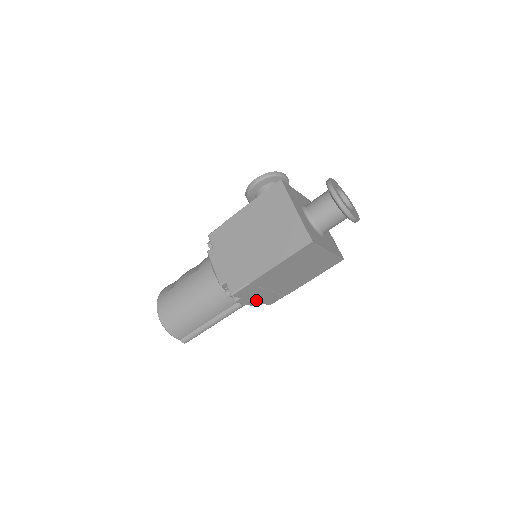
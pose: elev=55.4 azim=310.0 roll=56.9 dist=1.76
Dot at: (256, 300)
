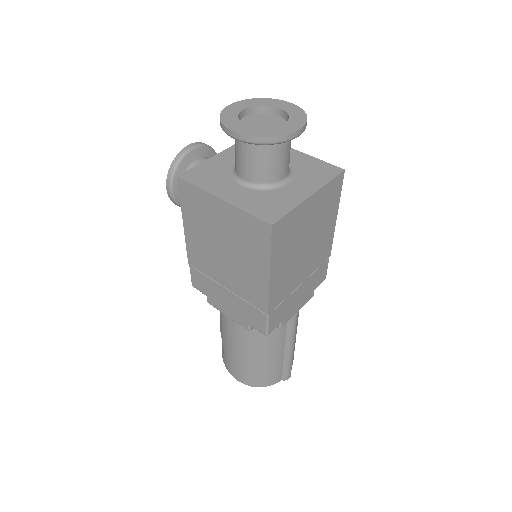
Dot at: (302, 299)
